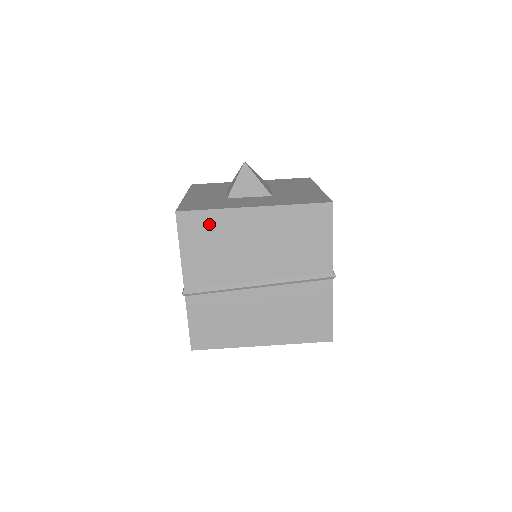
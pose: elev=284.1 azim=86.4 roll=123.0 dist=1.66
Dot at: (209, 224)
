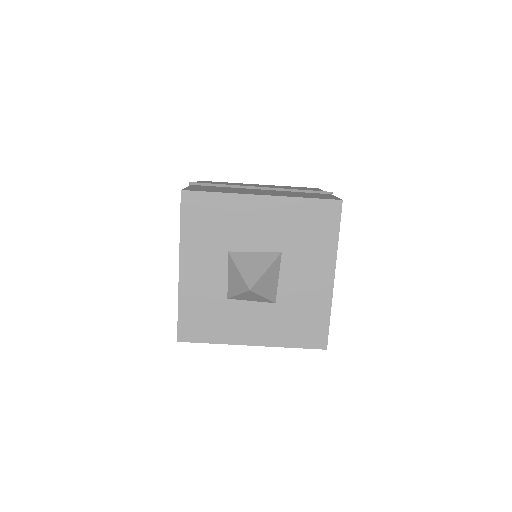
Dot at: occluded
